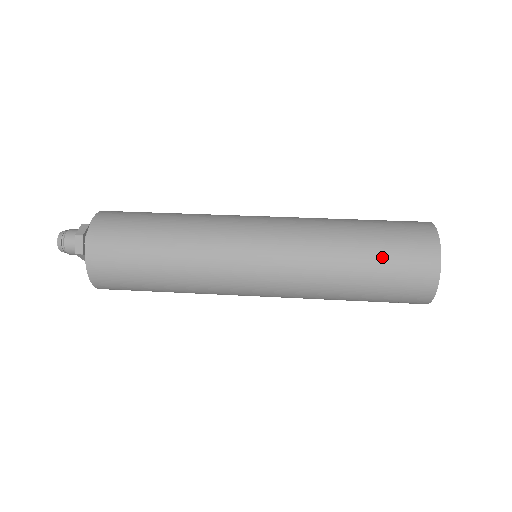
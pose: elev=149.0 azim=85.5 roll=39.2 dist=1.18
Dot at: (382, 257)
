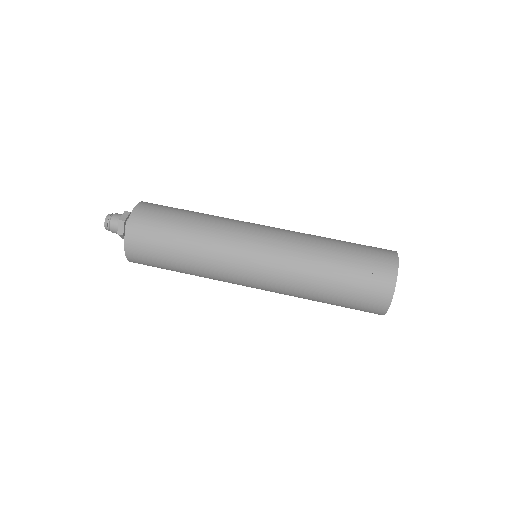
Dot at: (351, 275)
